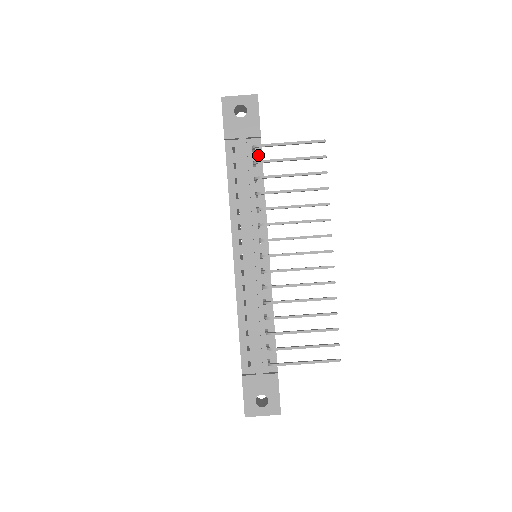
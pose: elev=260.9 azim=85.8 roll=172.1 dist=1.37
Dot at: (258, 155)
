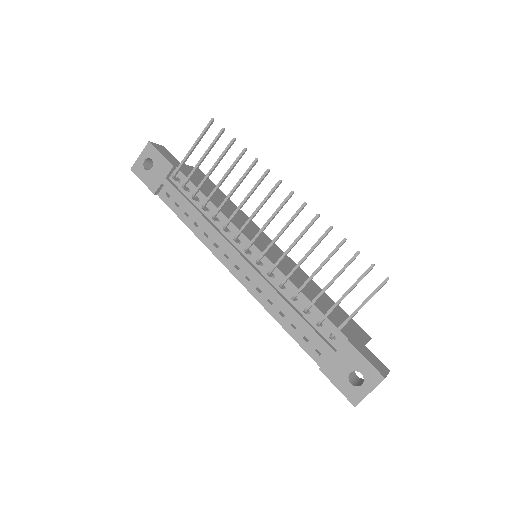
Dot at: occluded
